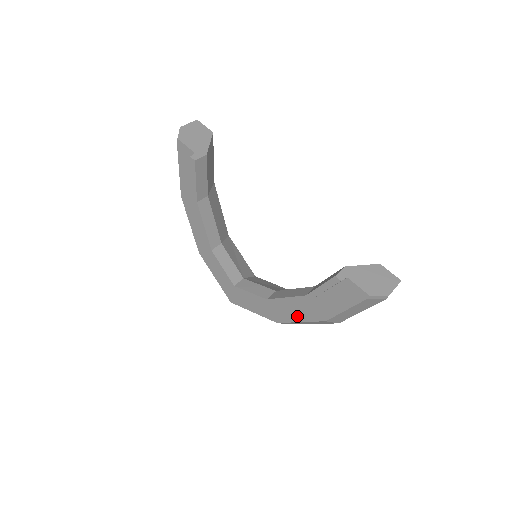
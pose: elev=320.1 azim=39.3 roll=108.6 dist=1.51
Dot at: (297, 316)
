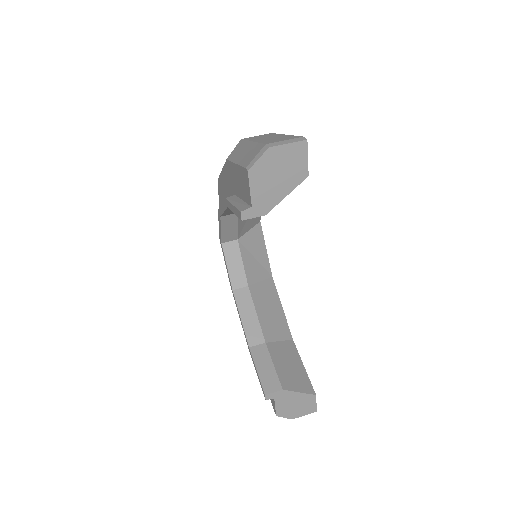
Dot at: occluded
